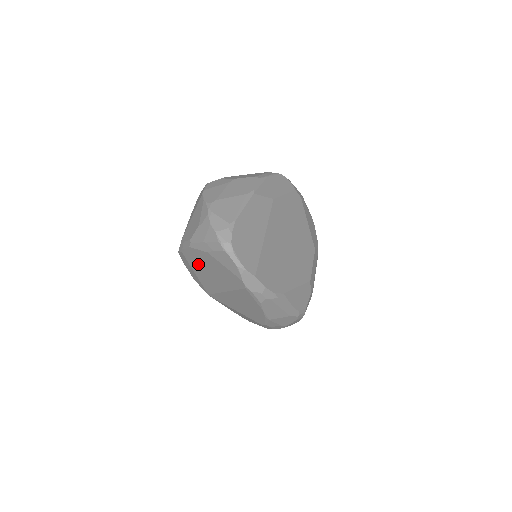
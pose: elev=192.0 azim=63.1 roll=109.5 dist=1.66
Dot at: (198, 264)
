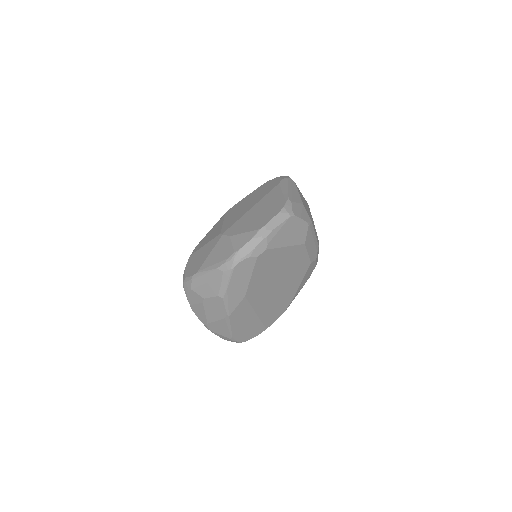
Dot at: occluded
